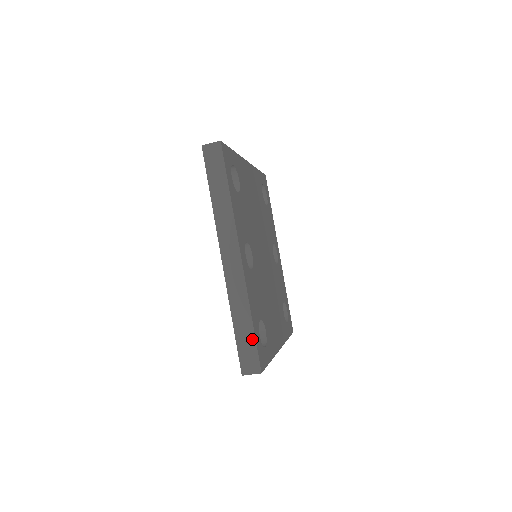
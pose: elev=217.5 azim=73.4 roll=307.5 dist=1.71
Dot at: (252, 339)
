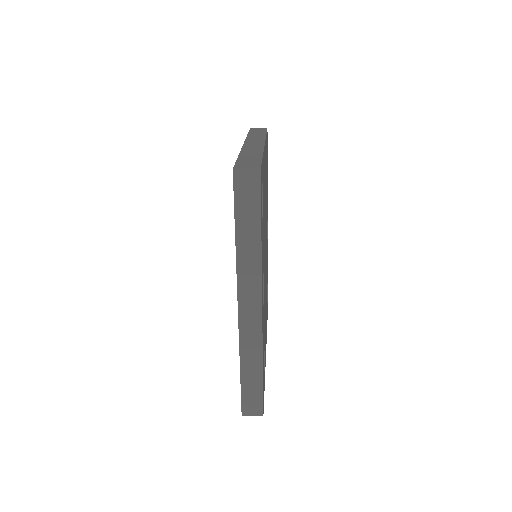
Dot at: (259, 387)
